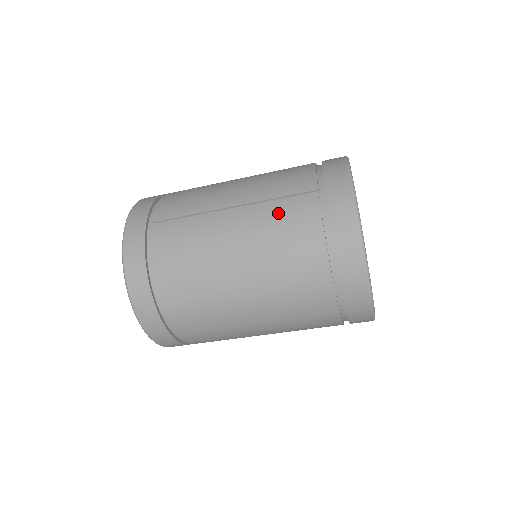
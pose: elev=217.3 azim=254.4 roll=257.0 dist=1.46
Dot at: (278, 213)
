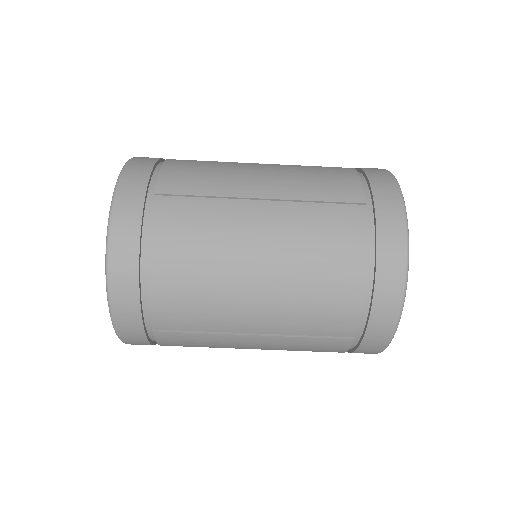
Dot at: (317, 220)
